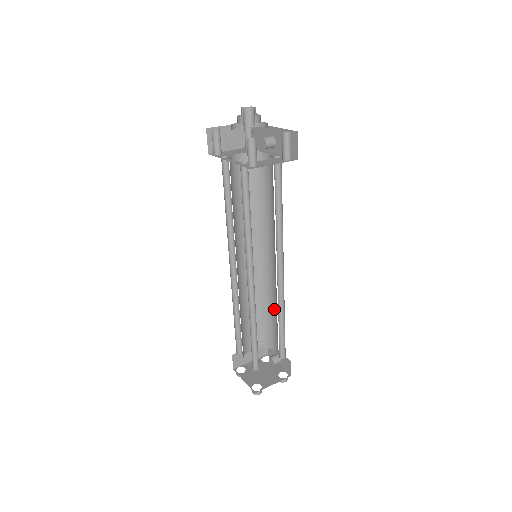
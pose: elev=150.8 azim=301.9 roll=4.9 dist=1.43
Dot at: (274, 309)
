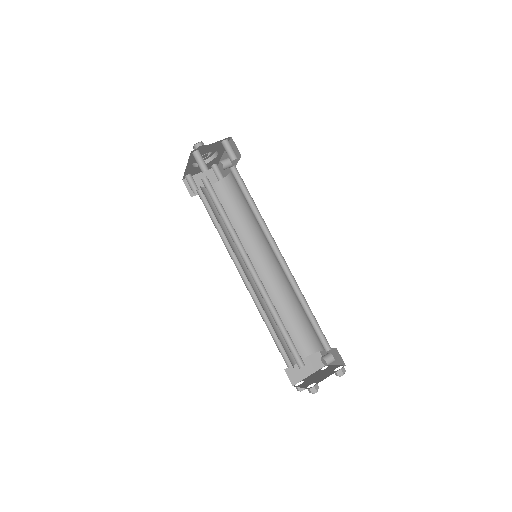
Dot at: (299, 304)
